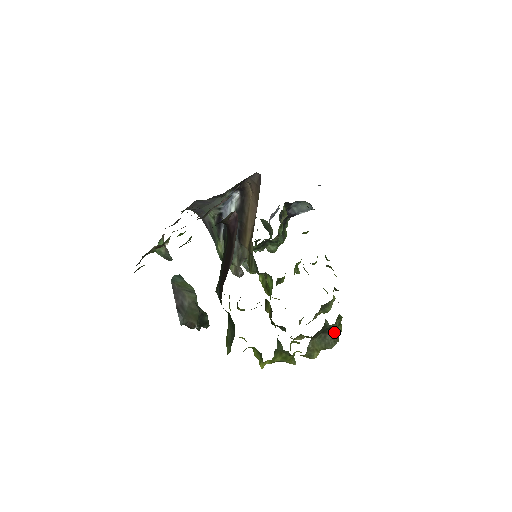
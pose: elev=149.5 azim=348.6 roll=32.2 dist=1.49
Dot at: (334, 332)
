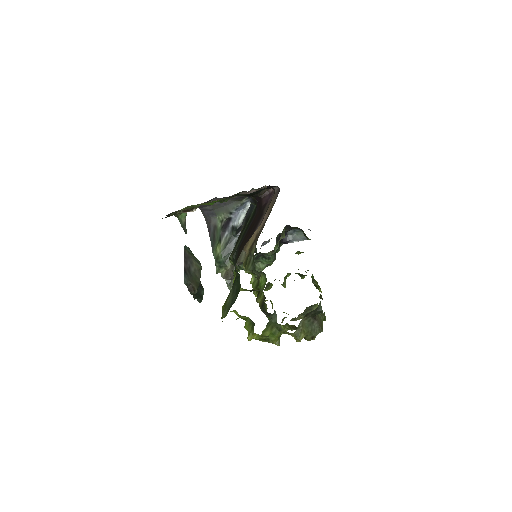
Dot at: (320, 322)
